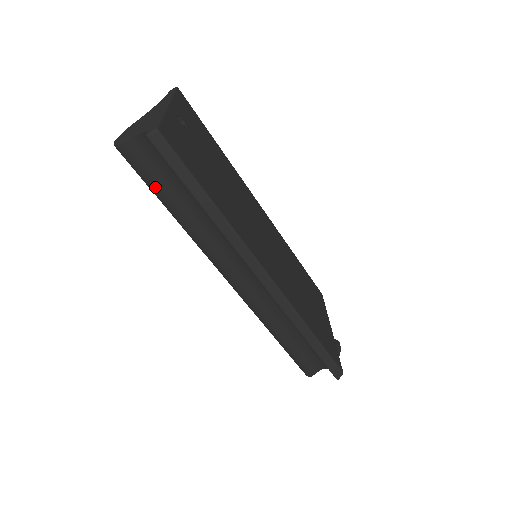
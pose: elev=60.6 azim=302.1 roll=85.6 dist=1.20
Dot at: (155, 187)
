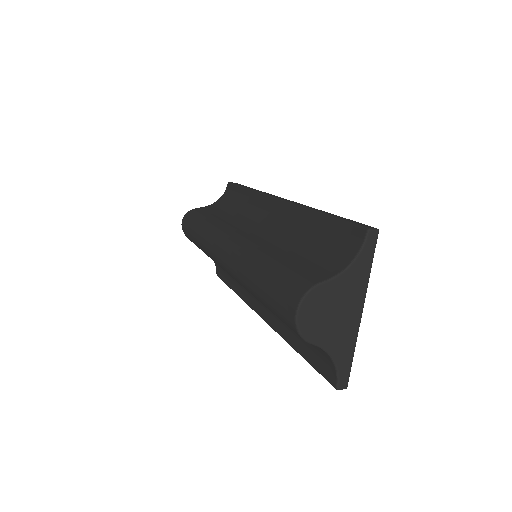
Dot at: occluded
